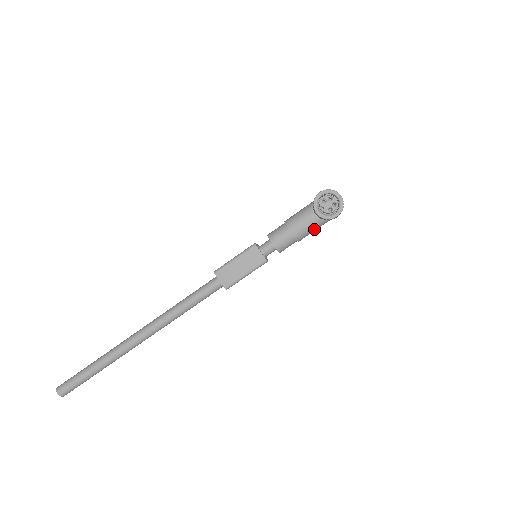
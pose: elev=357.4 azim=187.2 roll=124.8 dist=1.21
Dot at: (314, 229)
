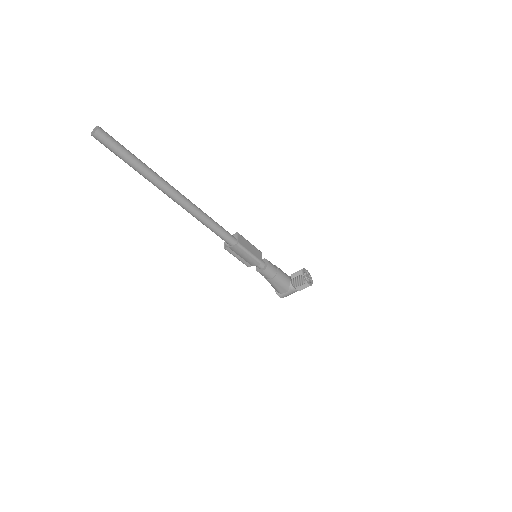
Dot at: (282, 283)
